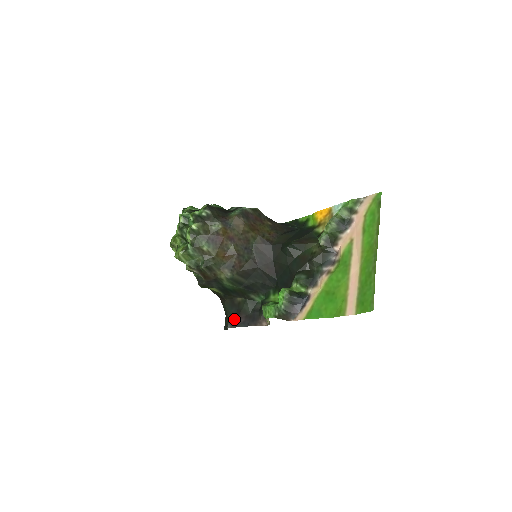
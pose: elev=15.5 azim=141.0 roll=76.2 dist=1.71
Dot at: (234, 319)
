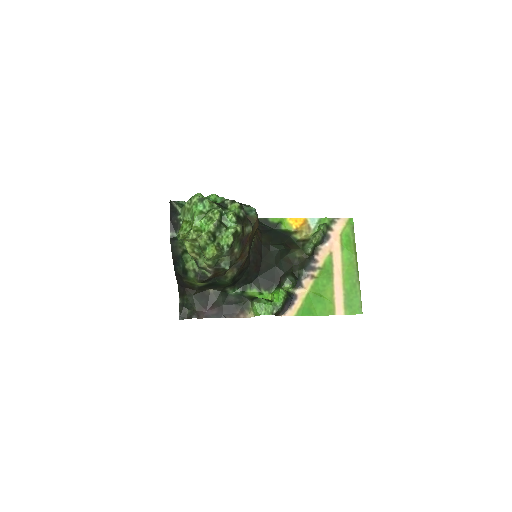
Dot at: (205, 310)
